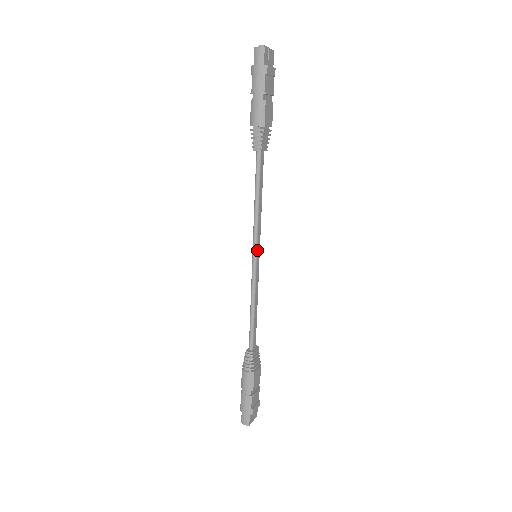
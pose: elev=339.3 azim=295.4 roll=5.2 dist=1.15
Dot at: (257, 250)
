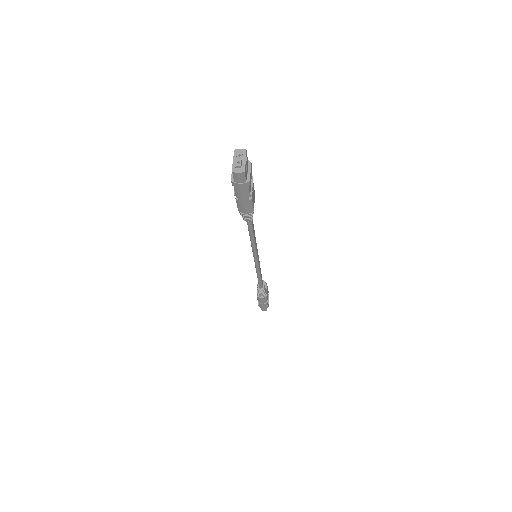
Dot at: (257, 256)
